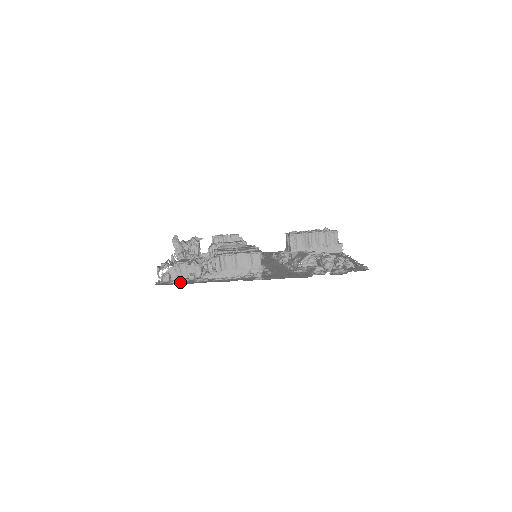
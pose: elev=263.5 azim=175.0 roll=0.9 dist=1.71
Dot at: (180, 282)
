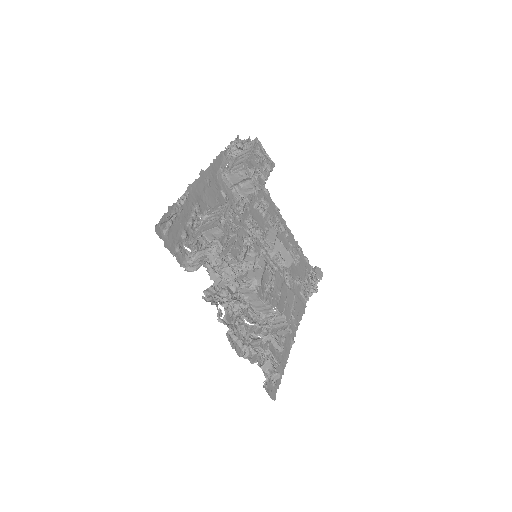
Dot at: occluded
